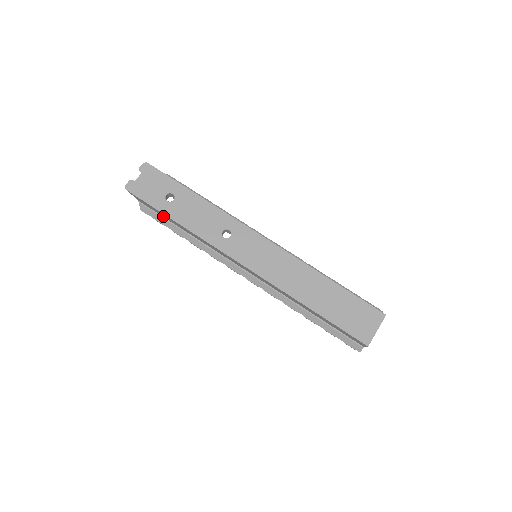
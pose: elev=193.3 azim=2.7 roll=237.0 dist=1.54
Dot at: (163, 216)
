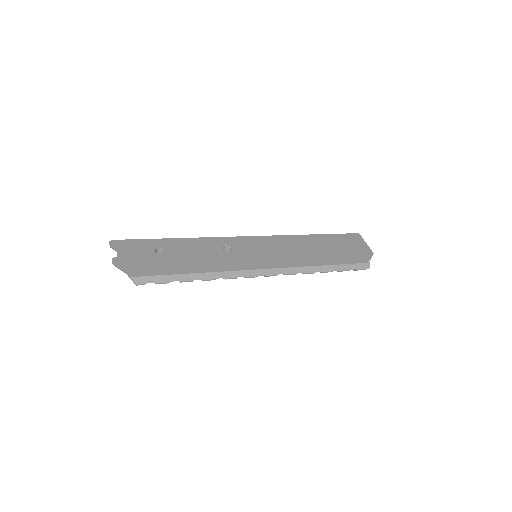
Dot at: (164, 272)
